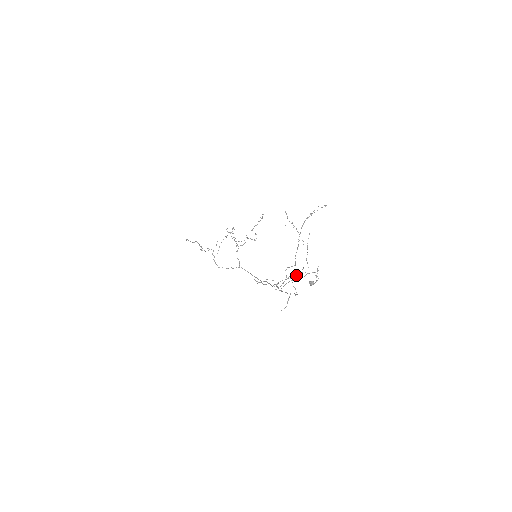
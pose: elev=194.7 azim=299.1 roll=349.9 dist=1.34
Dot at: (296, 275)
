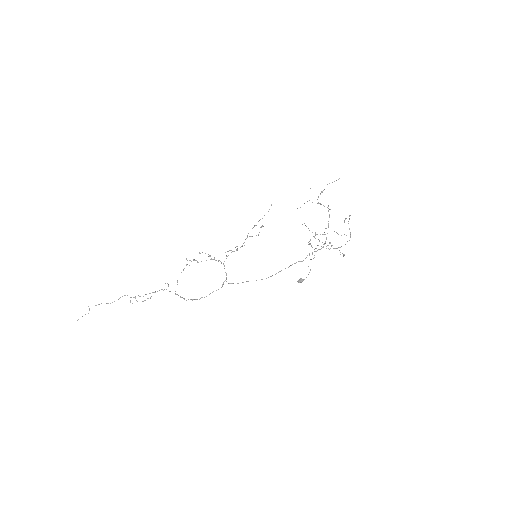
Dot at: occluded
